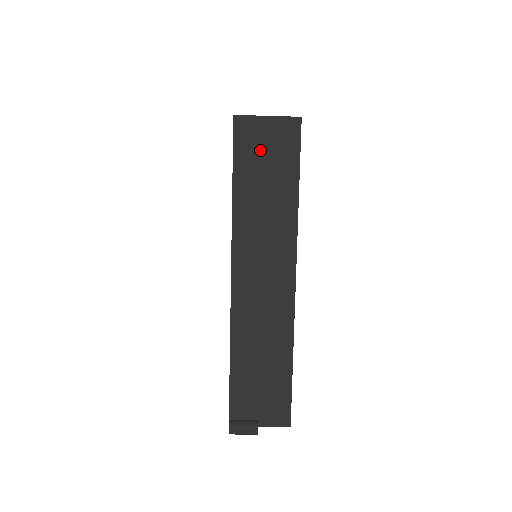
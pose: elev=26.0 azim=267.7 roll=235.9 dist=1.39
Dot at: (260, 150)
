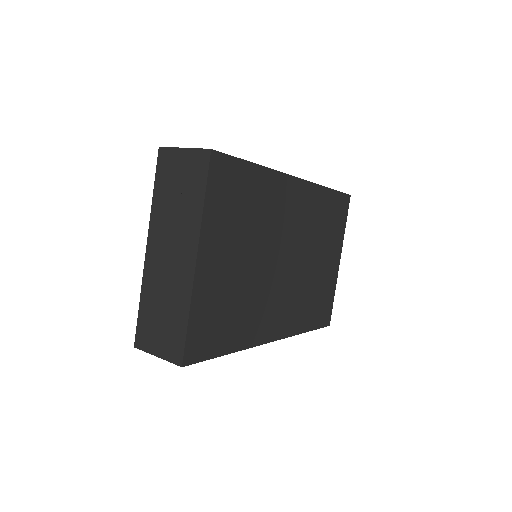
Dot at: occluded
